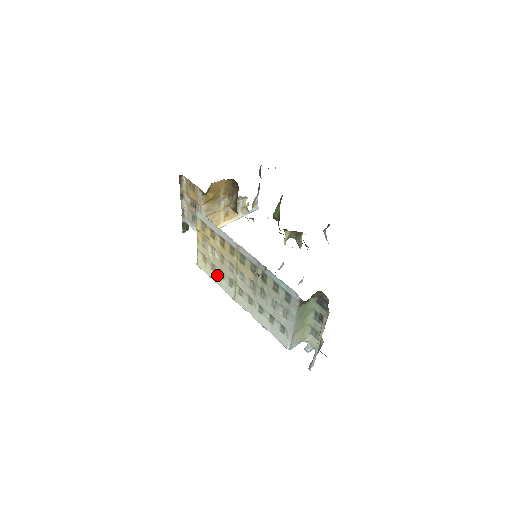
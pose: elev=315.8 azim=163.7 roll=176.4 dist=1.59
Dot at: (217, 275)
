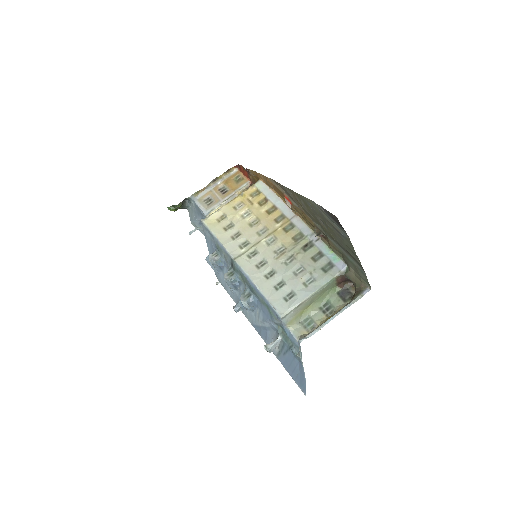
Dot at: (227, 235)
